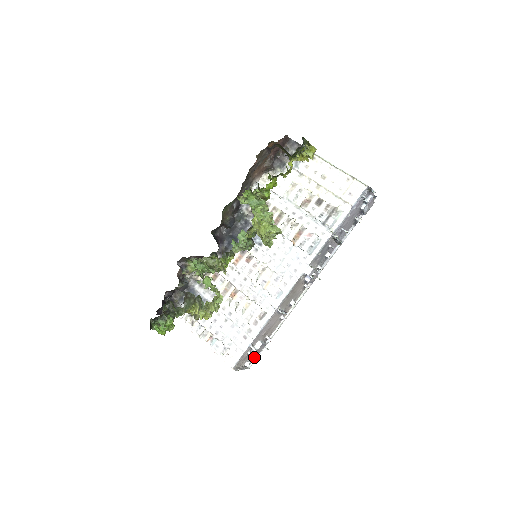
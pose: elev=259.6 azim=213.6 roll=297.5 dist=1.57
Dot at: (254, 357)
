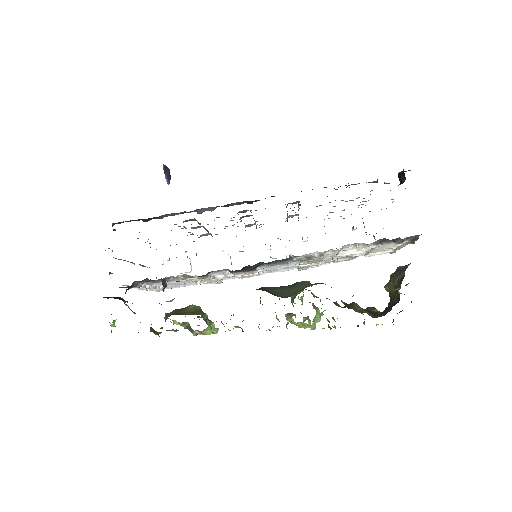
Dot at: occluded
